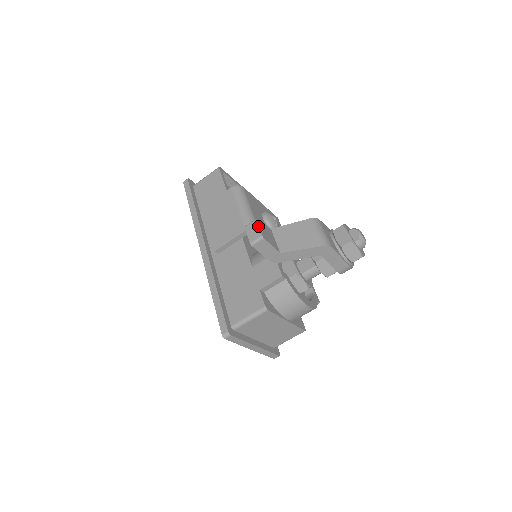
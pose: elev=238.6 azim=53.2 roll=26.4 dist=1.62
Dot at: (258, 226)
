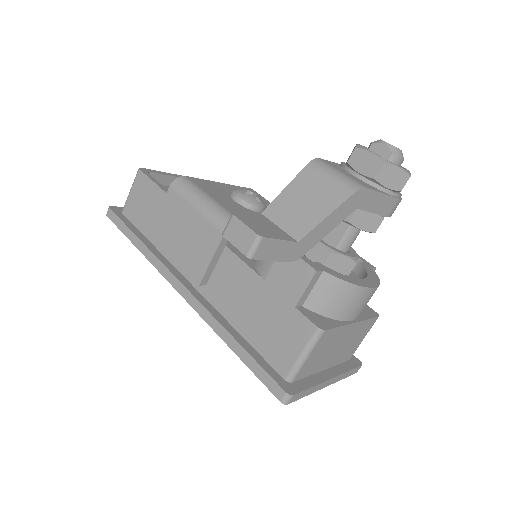
Dot at: (242, 223)
